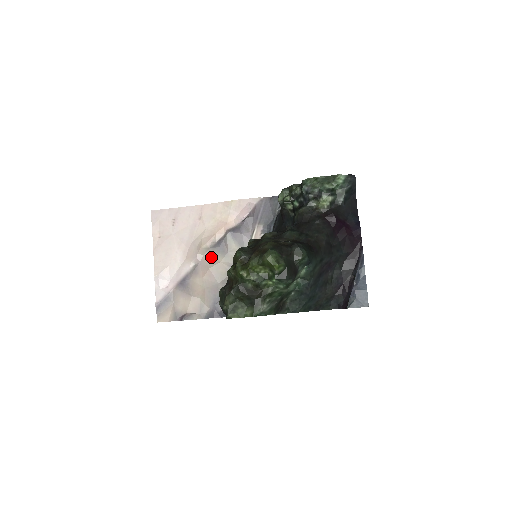
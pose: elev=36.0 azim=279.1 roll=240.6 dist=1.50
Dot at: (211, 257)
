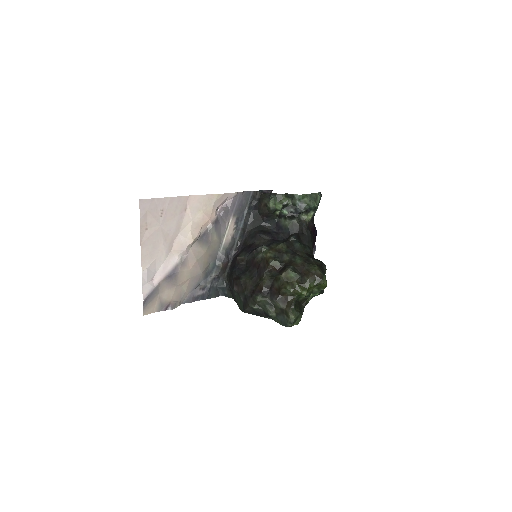
Dot at: (197, 249)
